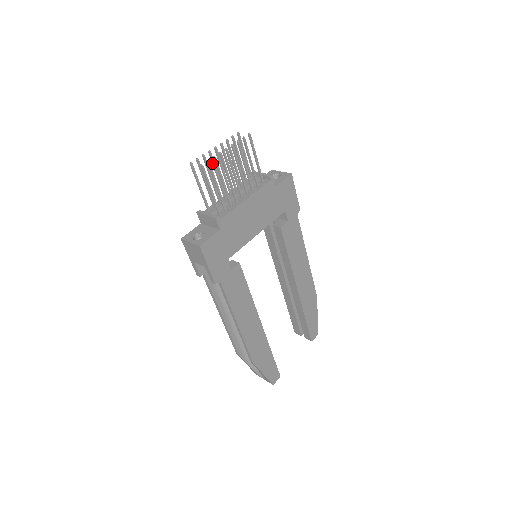
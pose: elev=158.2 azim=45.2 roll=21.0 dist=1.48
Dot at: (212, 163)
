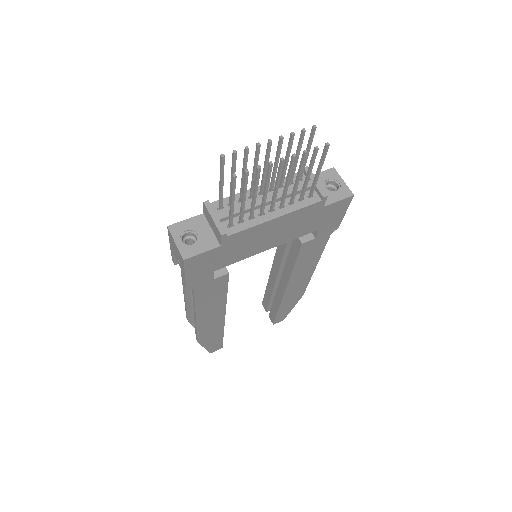
Dot at: (255, 157)
